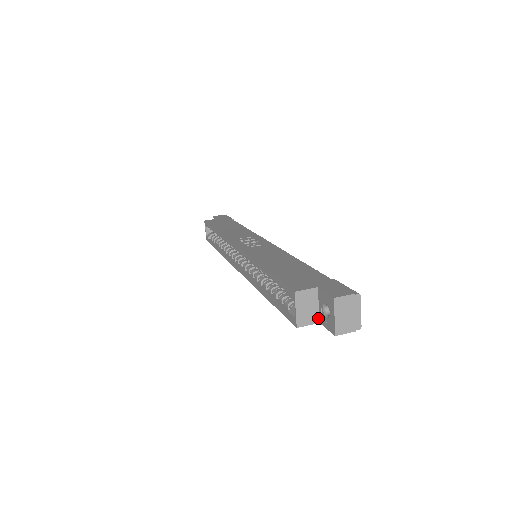
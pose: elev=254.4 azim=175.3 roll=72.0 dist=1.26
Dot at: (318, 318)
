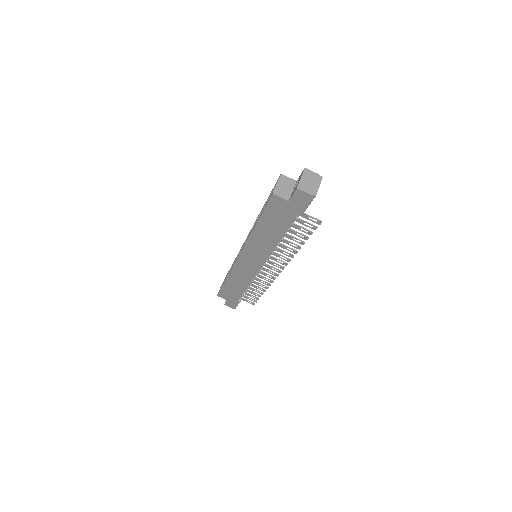
Dot at: (289, 198)
